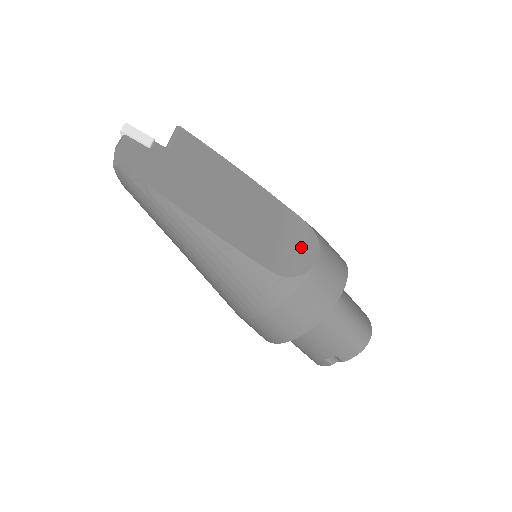
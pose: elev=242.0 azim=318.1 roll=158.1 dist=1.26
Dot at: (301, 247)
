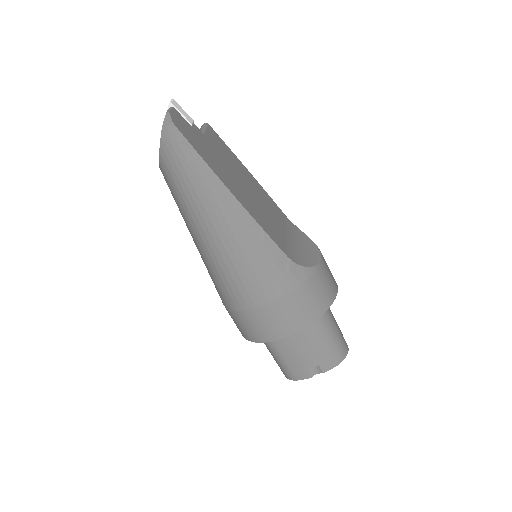
Dot at: (305, 248)
